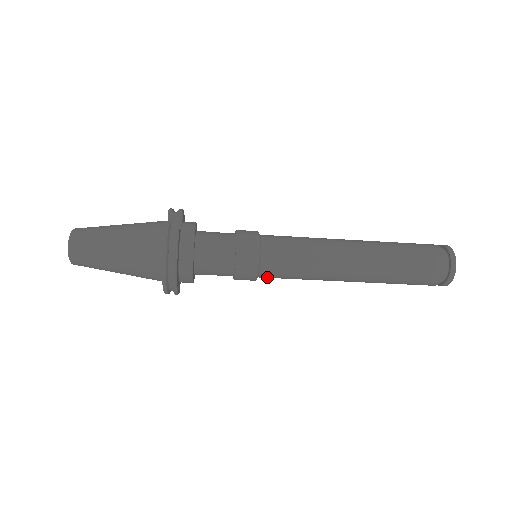
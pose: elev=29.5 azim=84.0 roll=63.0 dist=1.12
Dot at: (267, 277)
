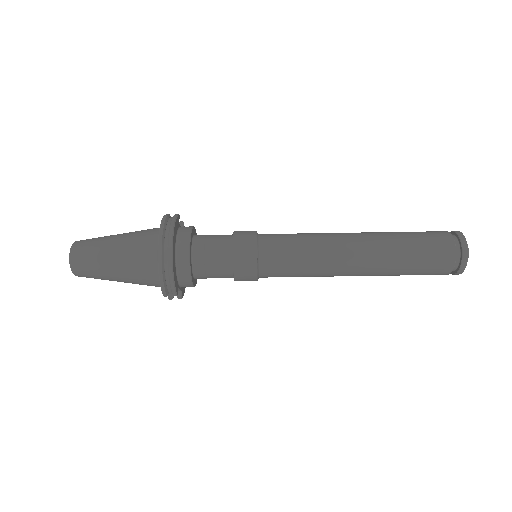
Dot at: (268, 267)
